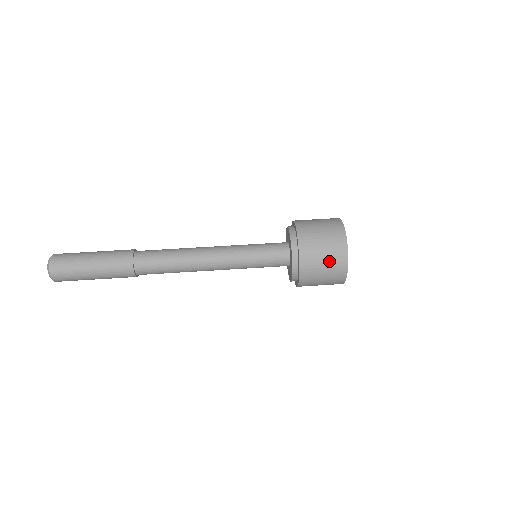
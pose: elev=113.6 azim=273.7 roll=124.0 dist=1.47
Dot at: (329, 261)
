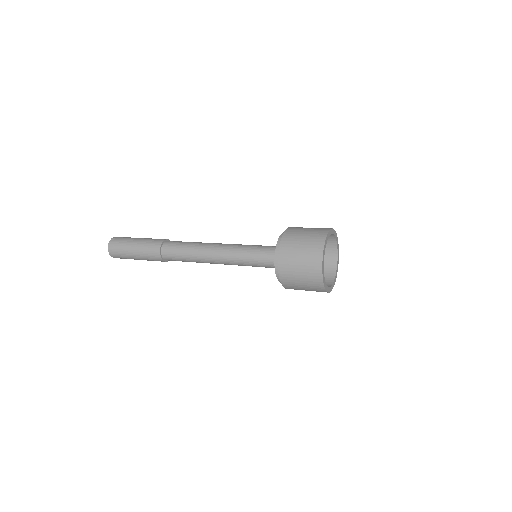
Dot at: (306, 249)
